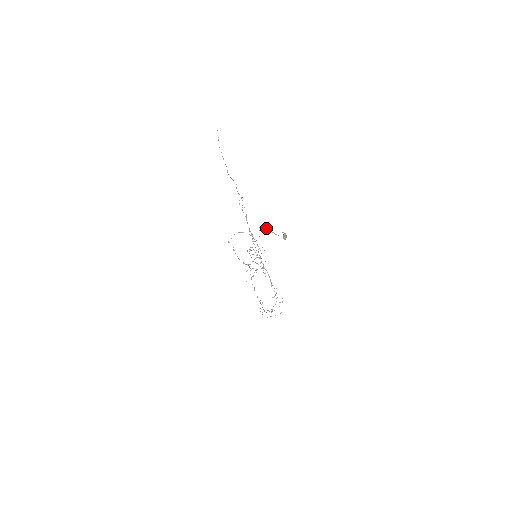
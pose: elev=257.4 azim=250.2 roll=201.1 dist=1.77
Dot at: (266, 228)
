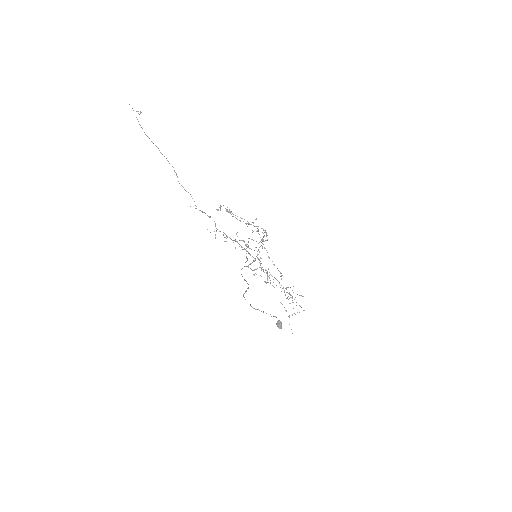
Dot at: (252, 307)
